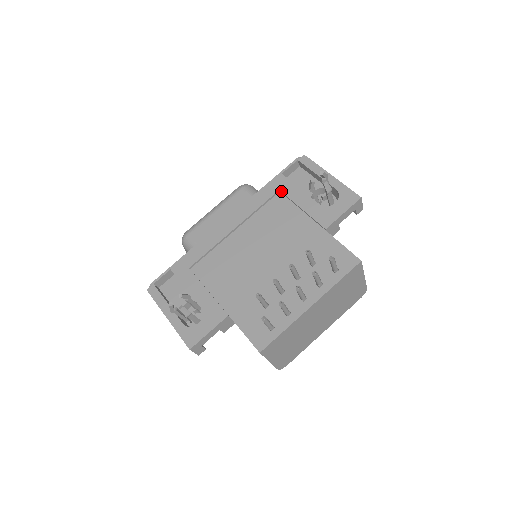
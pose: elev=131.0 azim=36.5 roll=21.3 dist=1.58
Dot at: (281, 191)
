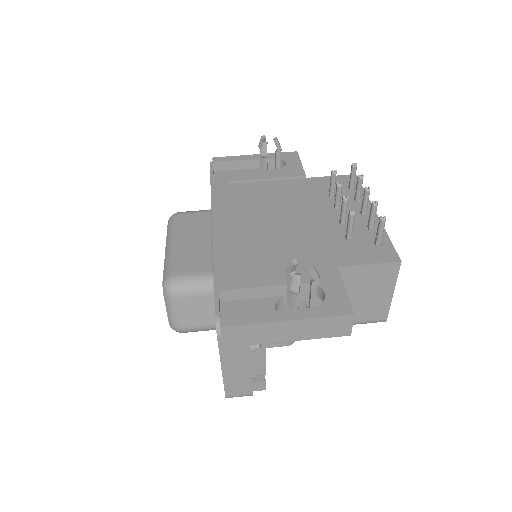
Dot at: (232, 181)
